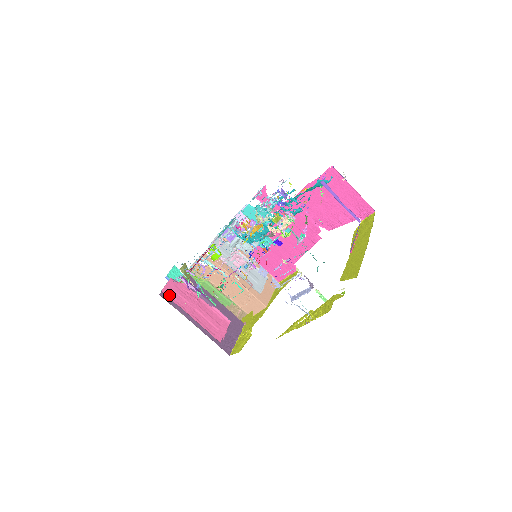
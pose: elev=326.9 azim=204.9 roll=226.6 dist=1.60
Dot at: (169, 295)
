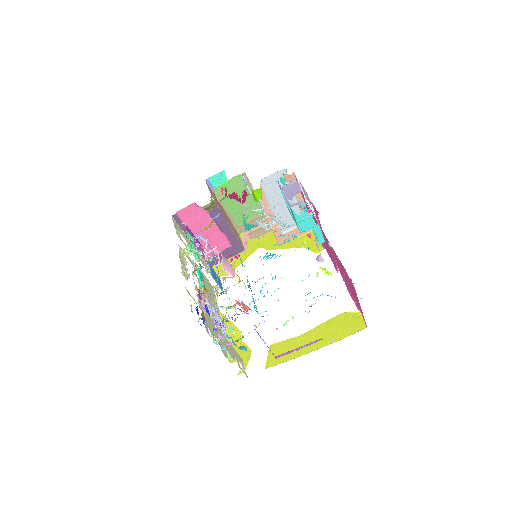
Dot at: (183, 216)
